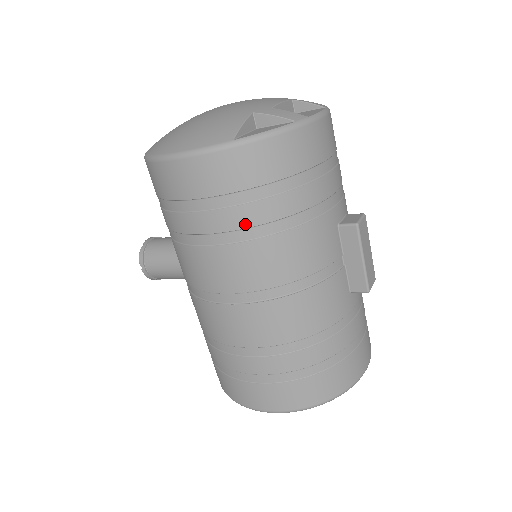
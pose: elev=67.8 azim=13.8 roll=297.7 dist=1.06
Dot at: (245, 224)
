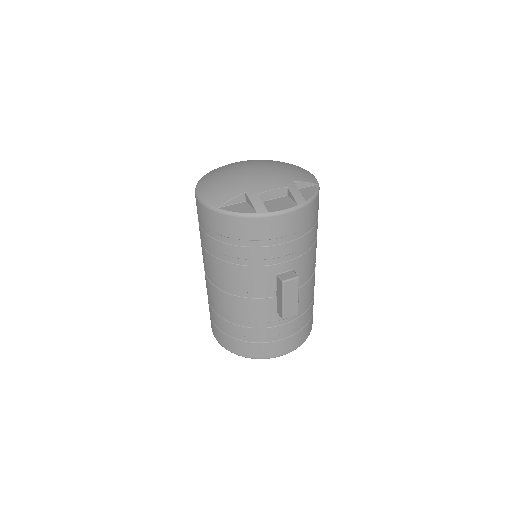
Dot at: (216, 249)
